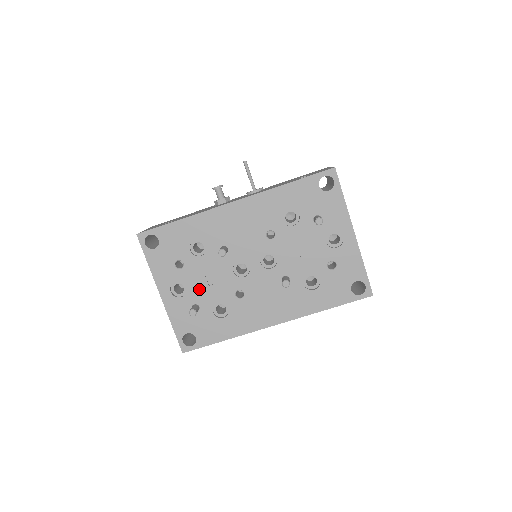
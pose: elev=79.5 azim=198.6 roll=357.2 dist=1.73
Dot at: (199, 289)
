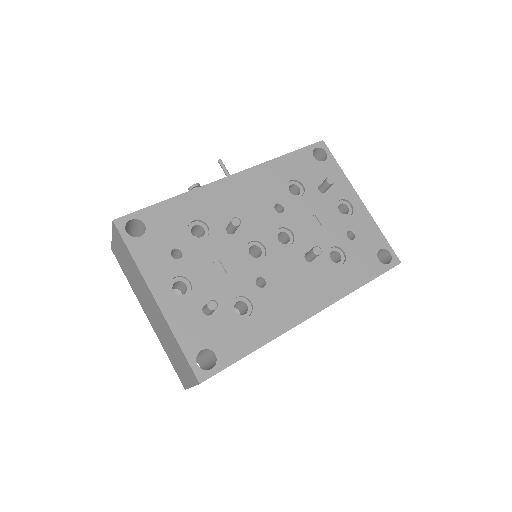
Dot at: (208, 283)
